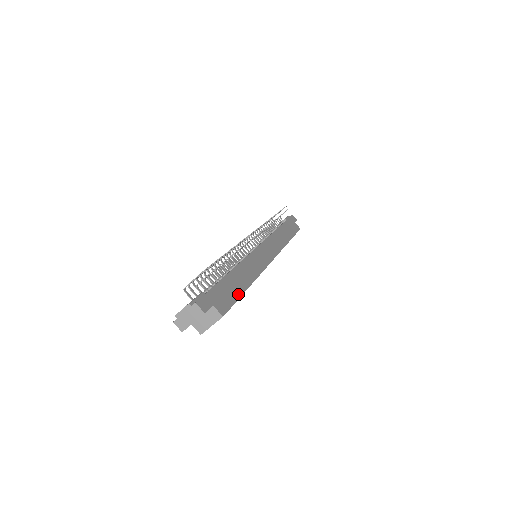
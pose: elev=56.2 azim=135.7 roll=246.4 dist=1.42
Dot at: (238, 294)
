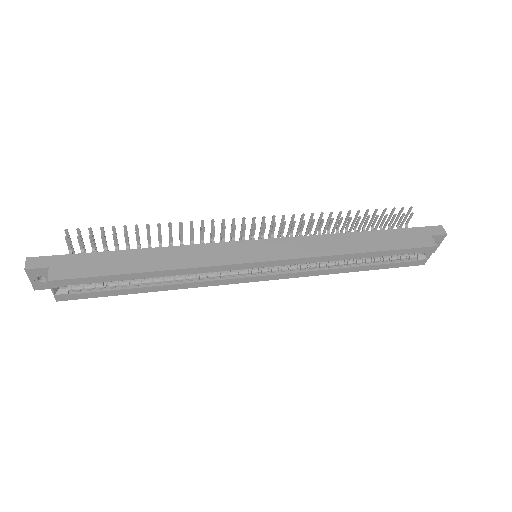
Dot at: (111, 271)
